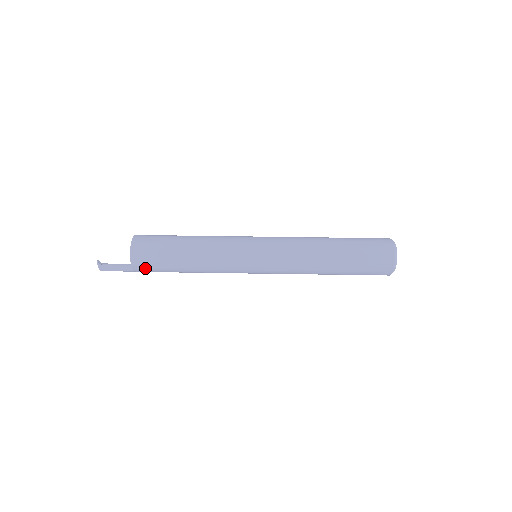
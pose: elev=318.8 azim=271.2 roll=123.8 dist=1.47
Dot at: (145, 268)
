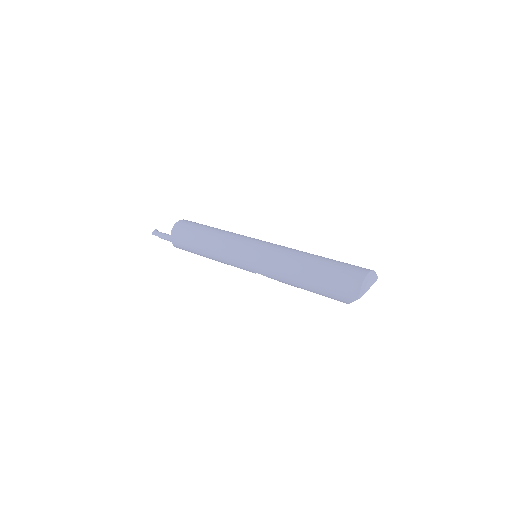
Dot at: (179, 231)
